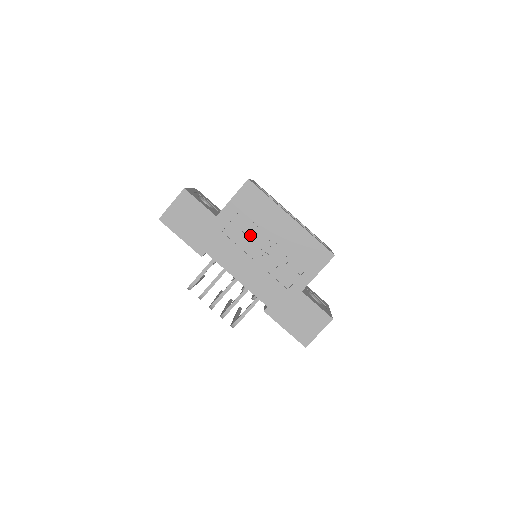
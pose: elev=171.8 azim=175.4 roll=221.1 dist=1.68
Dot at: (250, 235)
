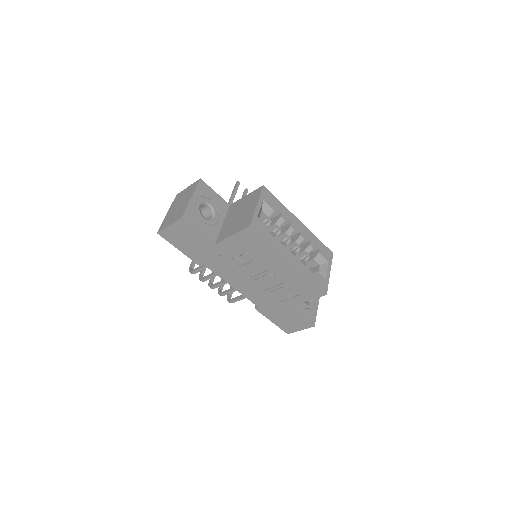
Dot at: (247, 264)
